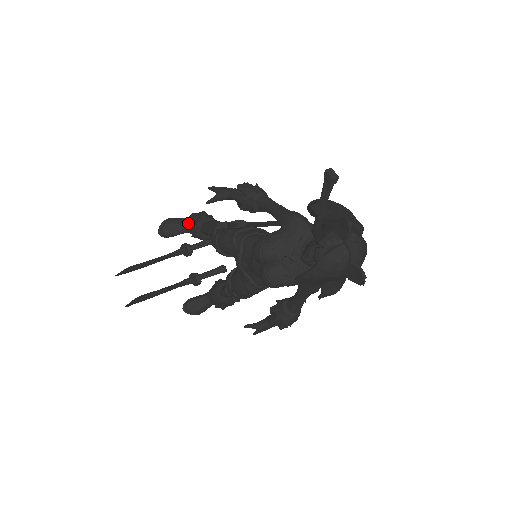
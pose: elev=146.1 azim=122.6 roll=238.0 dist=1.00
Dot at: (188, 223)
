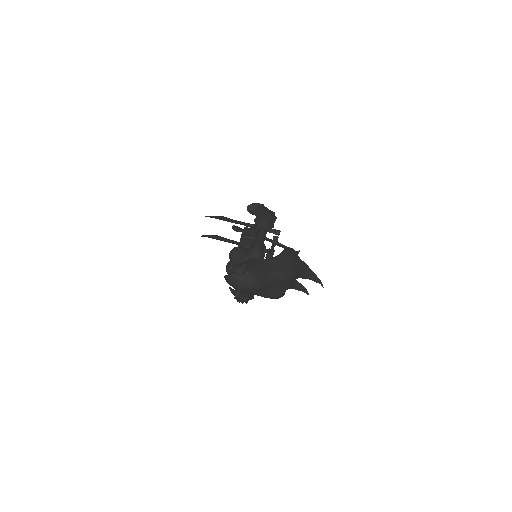
Dot at: occluded
